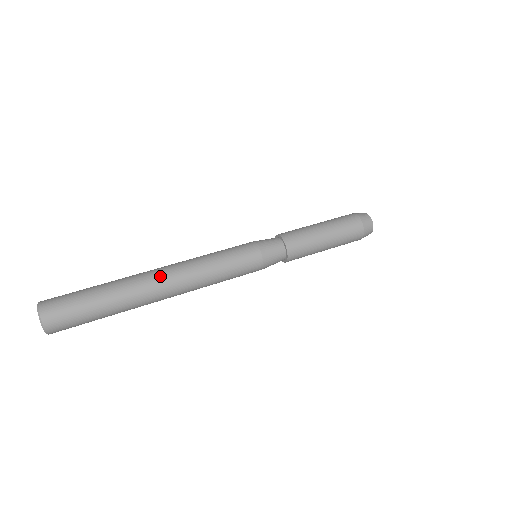
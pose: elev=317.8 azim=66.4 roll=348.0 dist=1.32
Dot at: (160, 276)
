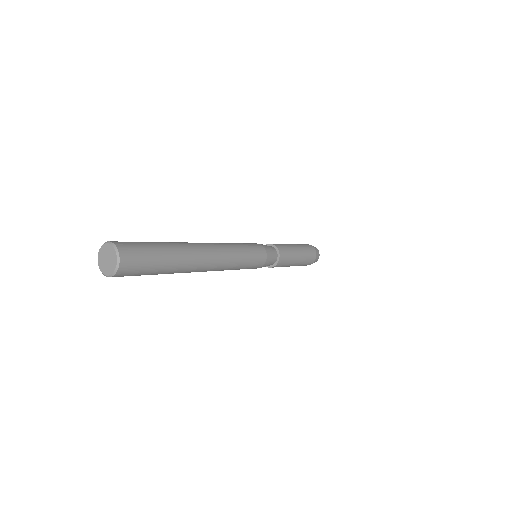
Dot at: (200, 243)
